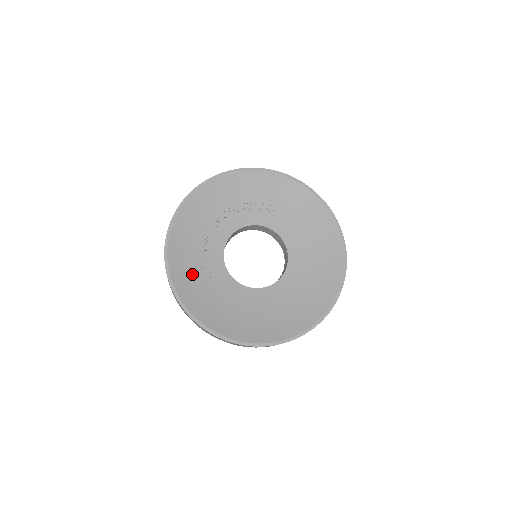
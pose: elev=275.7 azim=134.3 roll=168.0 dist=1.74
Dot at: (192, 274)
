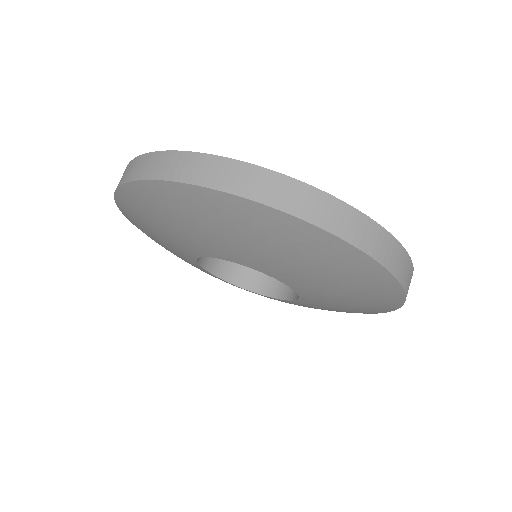
Dot at: occluded
